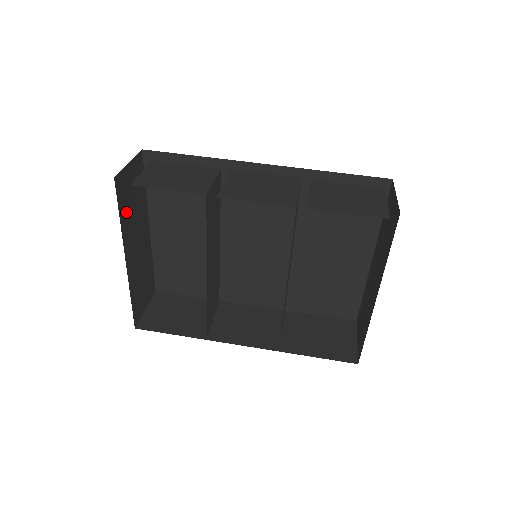
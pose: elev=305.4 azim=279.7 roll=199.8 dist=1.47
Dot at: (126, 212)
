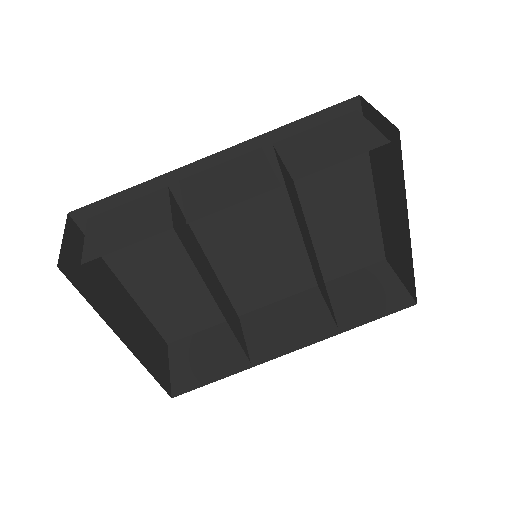
Dot at: (92, 293)
